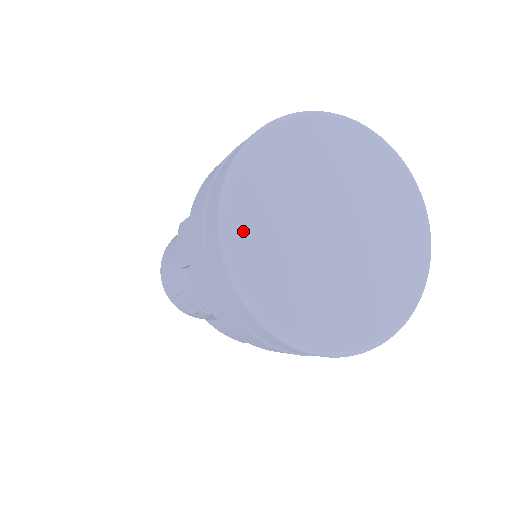
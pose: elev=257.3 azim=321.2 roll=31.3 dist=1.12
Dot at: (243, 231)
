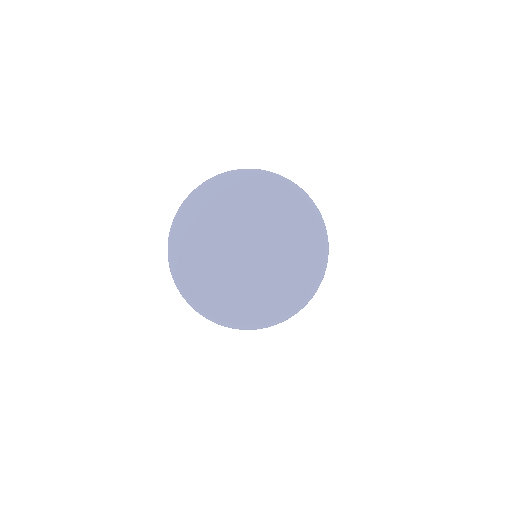
Dot at: (184, 273)
